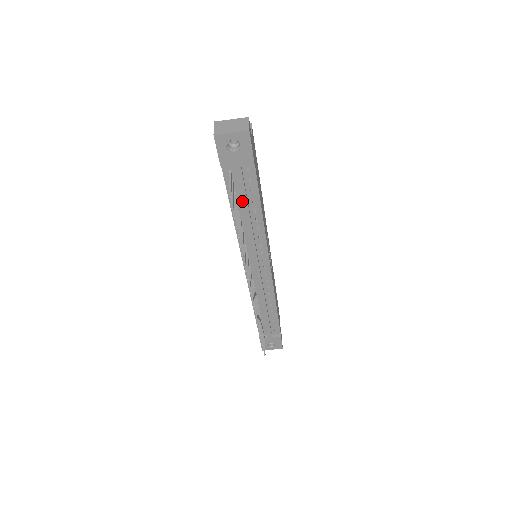
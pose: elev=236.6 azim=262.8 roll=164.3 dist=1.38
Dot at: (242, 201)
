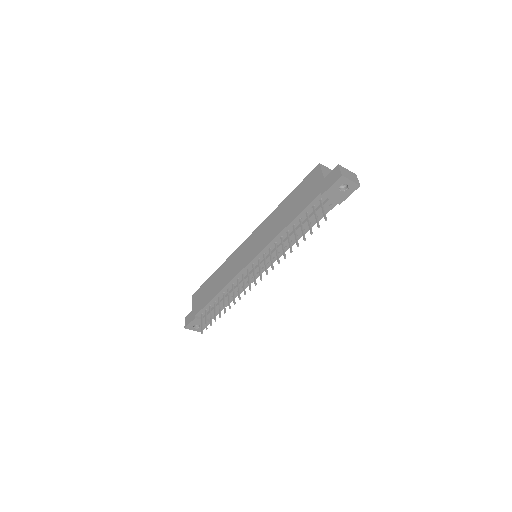
Dot at: occluded
